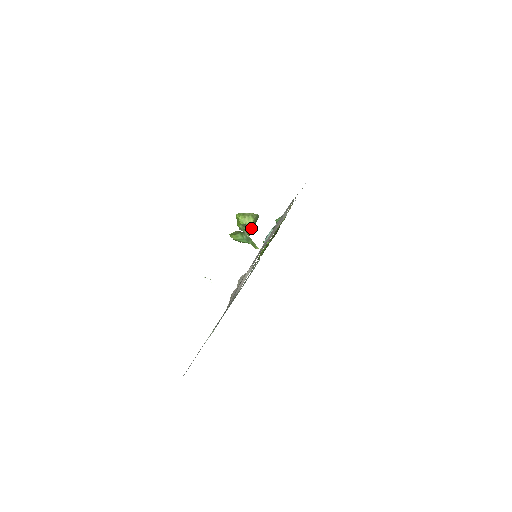
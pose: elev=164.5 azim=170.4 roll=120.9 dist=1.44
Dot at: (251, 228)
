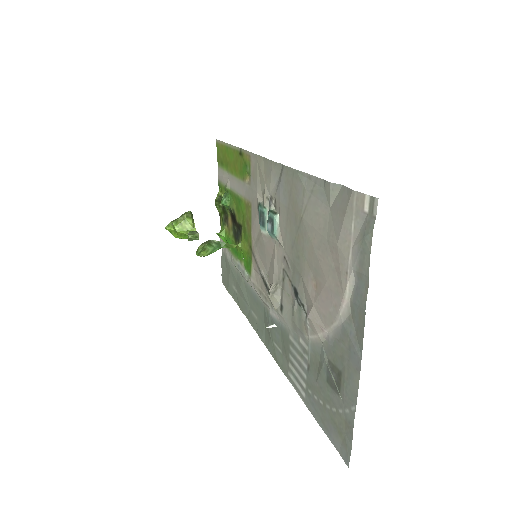
Dot at: occluded
